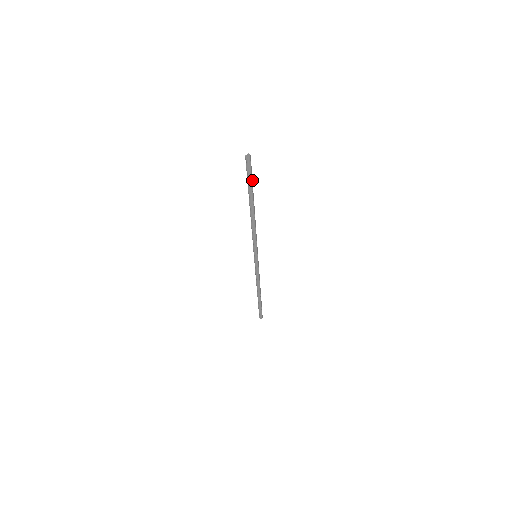
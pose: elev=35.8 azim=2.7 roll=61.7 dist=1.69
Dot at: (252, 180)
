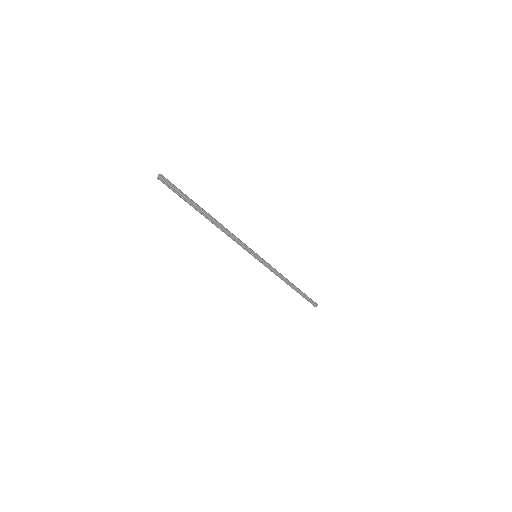
Dot at: (184, 194)
